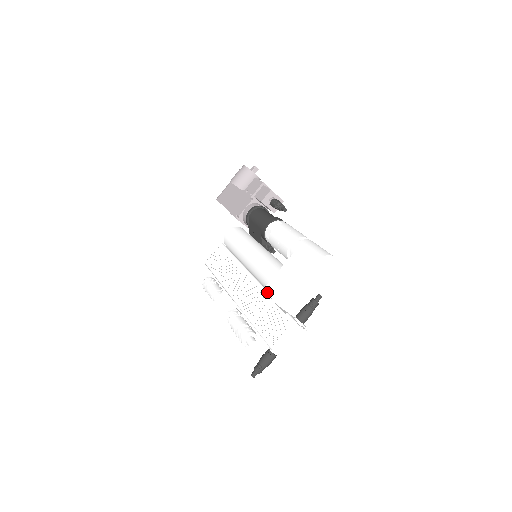
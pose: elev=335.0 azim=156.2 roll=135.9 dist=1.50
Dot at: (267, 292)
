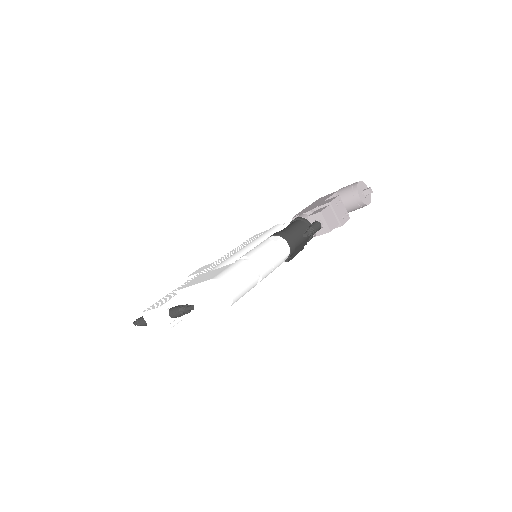
Dot at: (194, 278)
